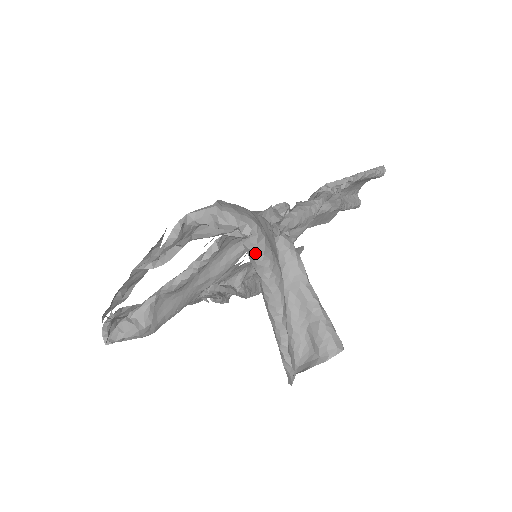
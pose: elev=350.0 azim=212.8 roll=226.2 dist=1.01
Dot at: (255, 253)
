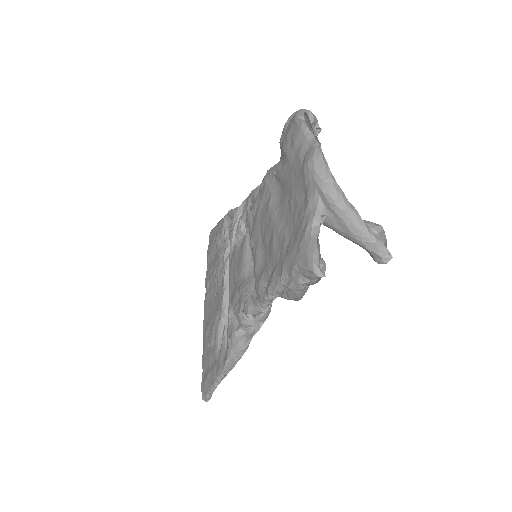
Dot at: (322, 154)
